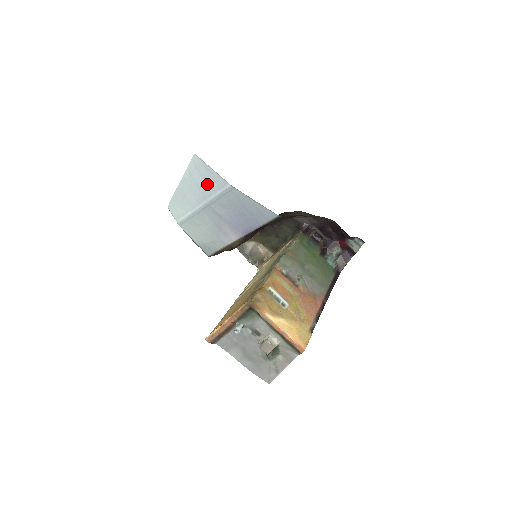
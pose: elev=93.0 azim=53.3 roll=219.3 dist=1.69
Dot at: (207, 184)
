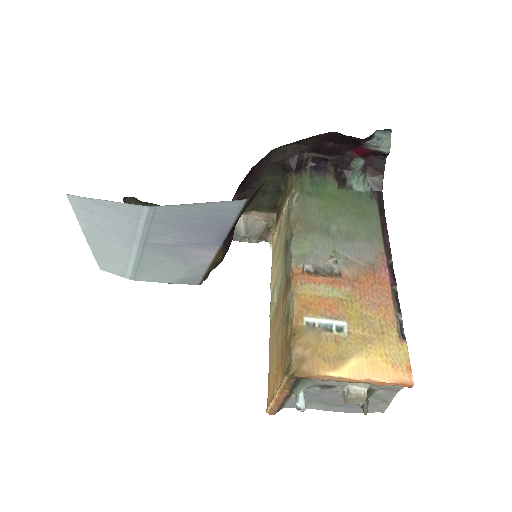
Dot at: (118, 222)
